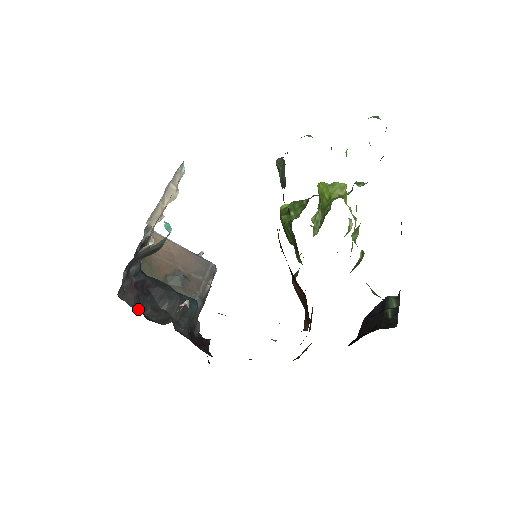
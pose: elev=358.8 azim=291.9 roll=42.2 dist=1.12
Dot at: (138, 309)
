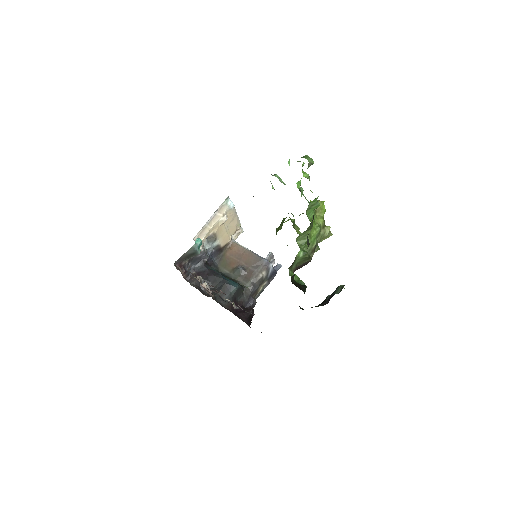
Dot at: (196, 287)
